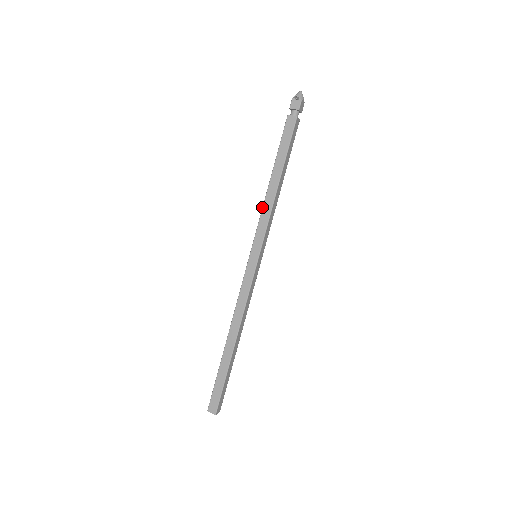
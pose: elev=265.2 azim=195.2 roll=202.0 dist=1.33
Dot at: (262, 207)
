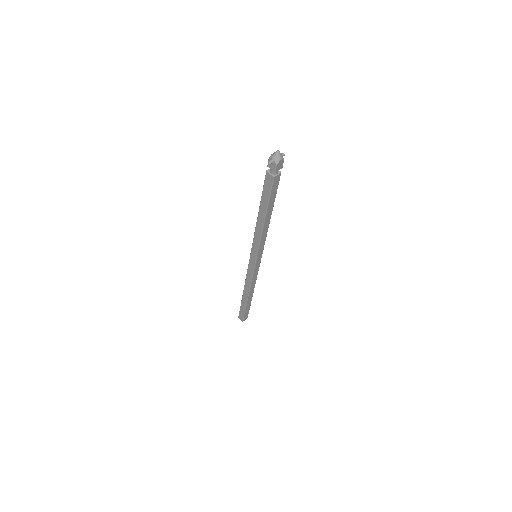
Dot at: occluded
